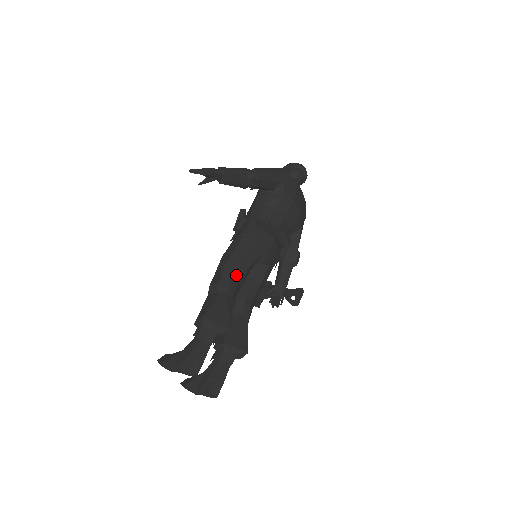
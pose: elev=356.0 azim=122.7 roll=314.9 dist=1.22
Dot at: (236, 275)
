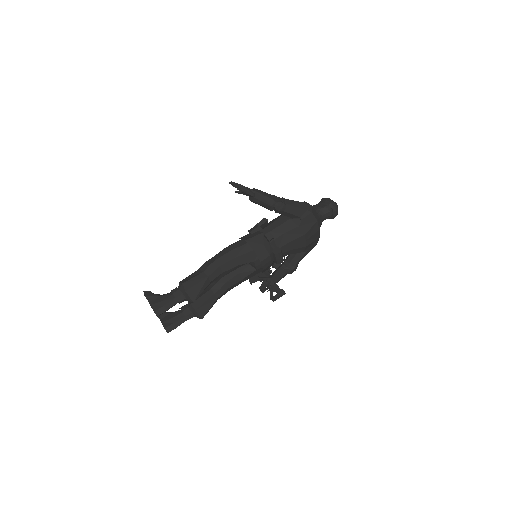
Dot at: (224, 267)
